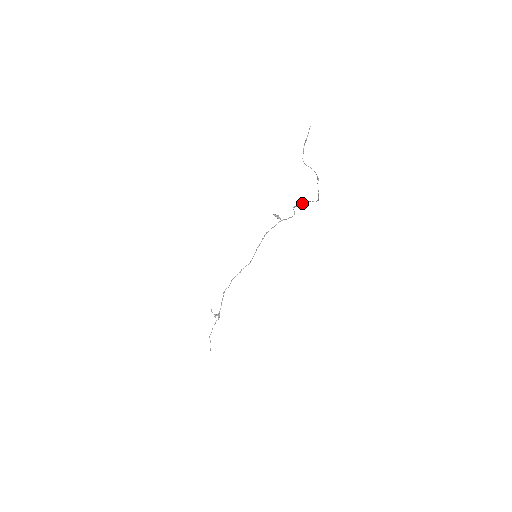
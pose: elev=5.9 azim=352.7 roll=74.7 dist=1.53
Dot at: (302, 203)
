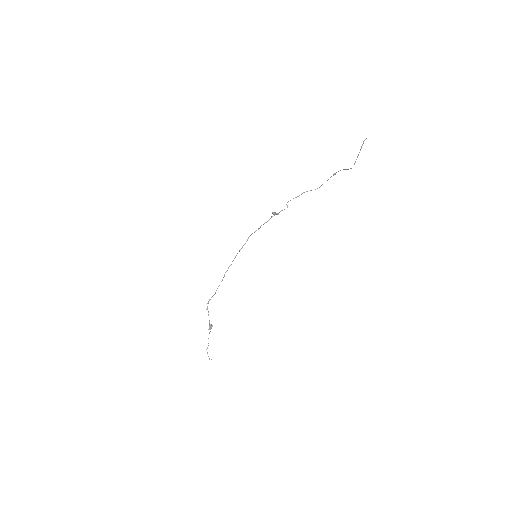
Dot at: occluded
